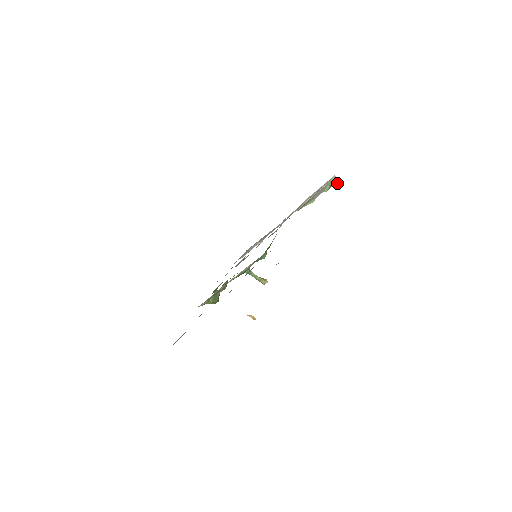
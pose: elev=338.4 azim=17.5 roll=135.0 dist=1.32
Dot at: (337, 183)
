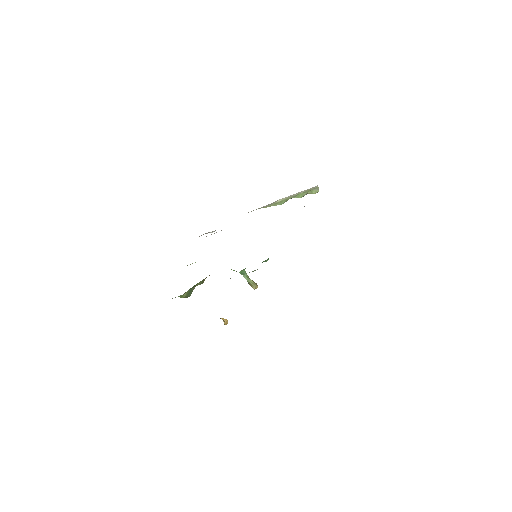
Dot at: (315, 193)
